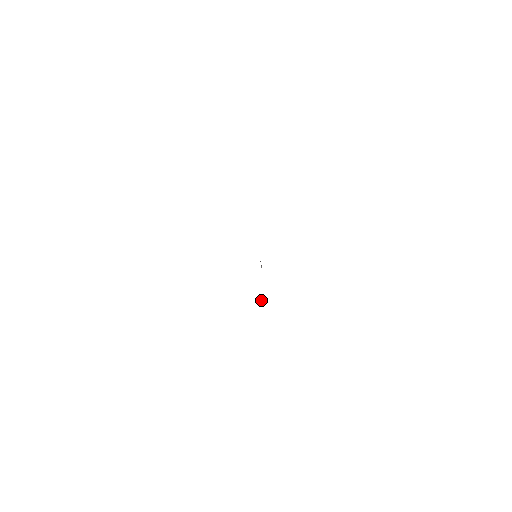
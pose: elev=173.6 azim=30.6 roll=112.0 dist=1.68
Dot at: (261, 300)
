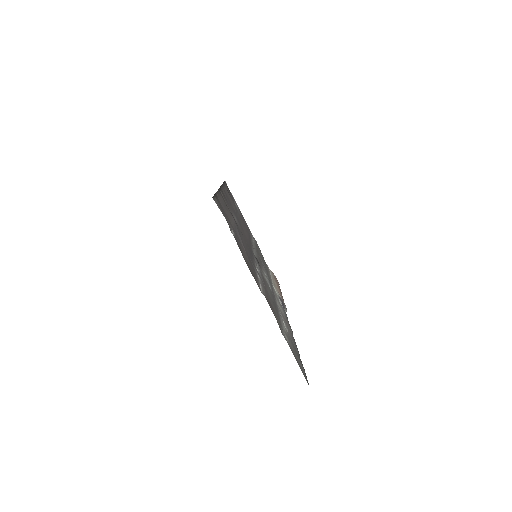
Dot at: (281, 303)
